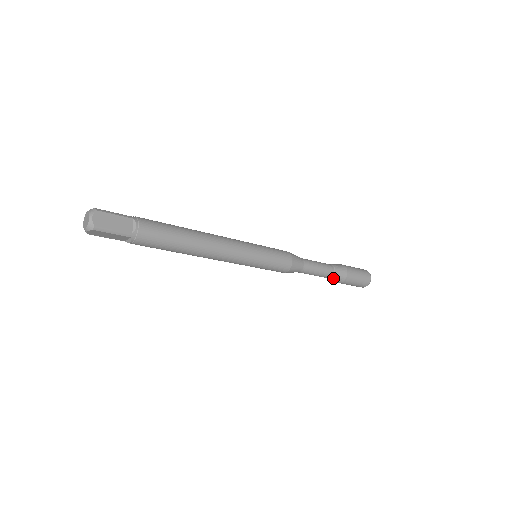
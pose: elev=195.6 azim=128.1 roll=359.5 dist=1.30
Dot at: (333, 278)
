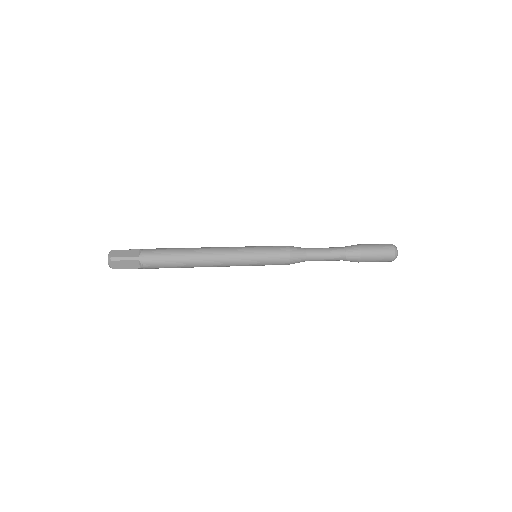
Dot at: (345, 260)
